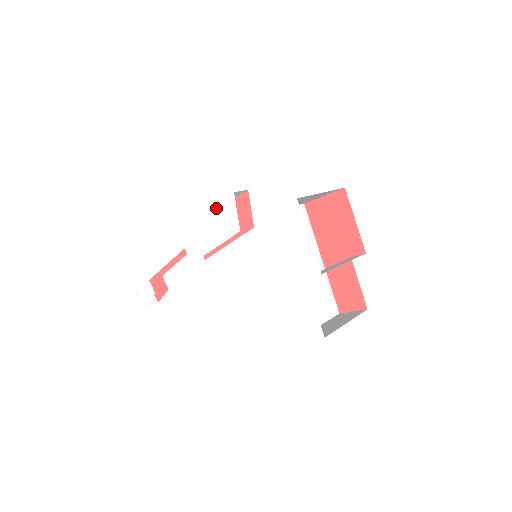
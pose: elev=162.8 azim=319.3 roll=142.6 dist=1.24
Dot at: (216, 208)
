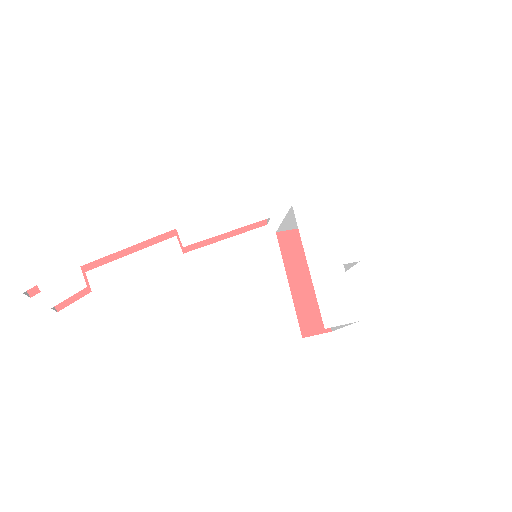
Dot at: (242, 192)
